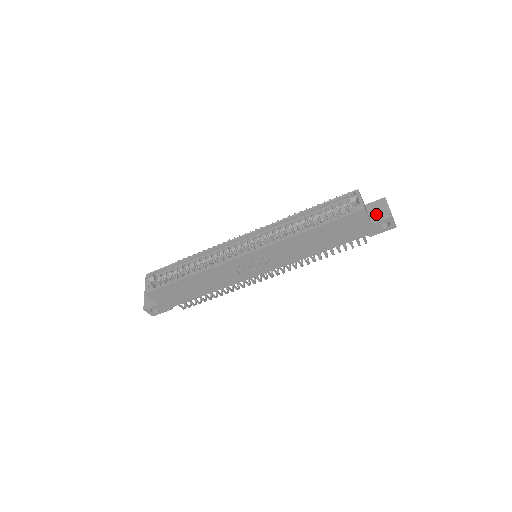
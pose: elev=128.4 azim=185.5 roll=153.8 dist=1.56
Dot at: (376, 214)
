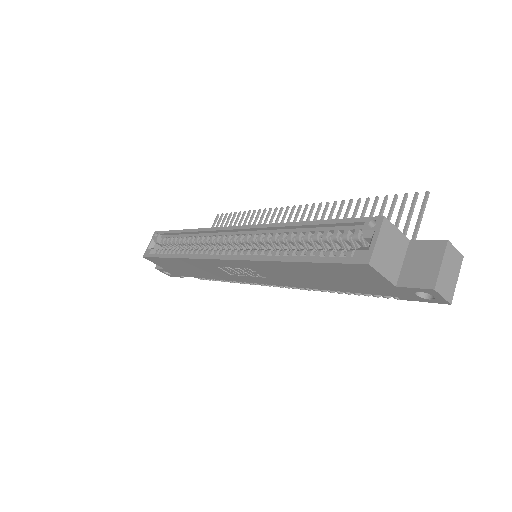
Dot at: (413, 269)
